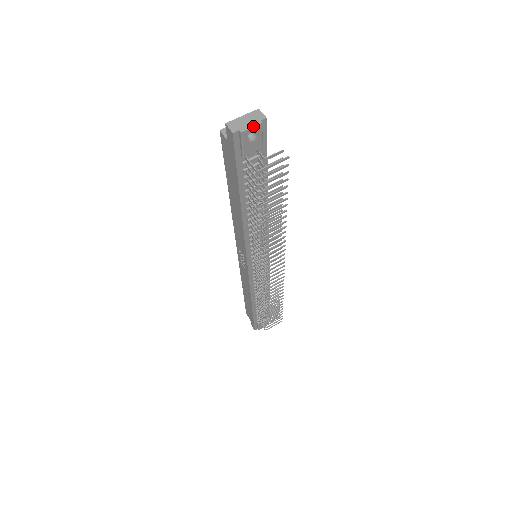
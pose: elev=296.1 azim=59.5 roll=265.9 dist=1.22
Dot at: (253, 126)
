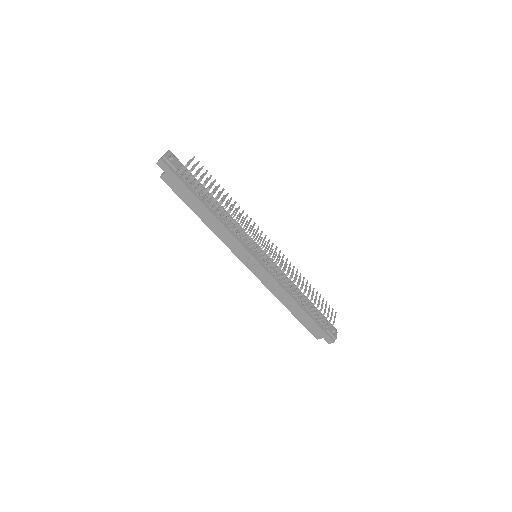
Dot at: (166, 153)
